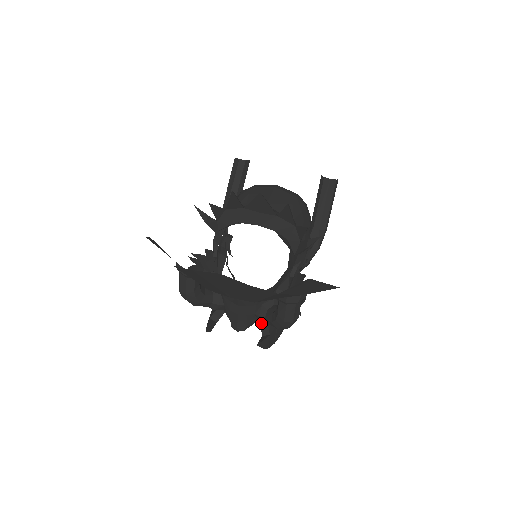
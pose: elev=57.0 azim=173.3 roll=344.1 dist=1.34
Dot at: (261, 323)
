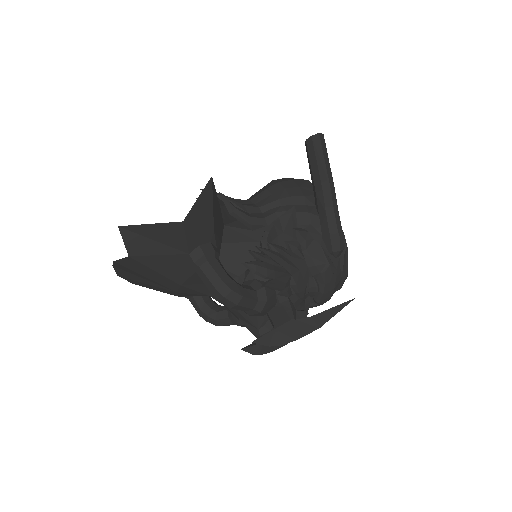
Dot at: (270, 320)
